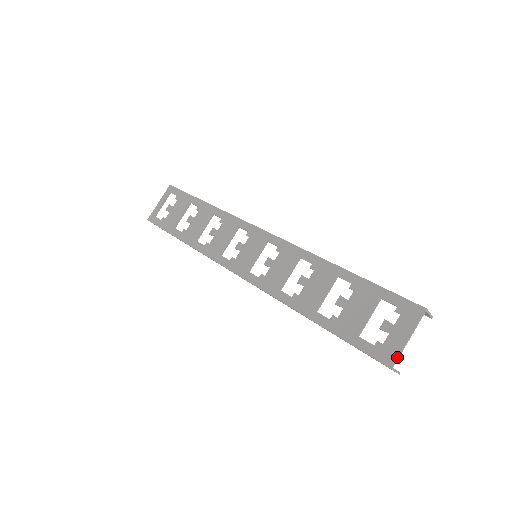
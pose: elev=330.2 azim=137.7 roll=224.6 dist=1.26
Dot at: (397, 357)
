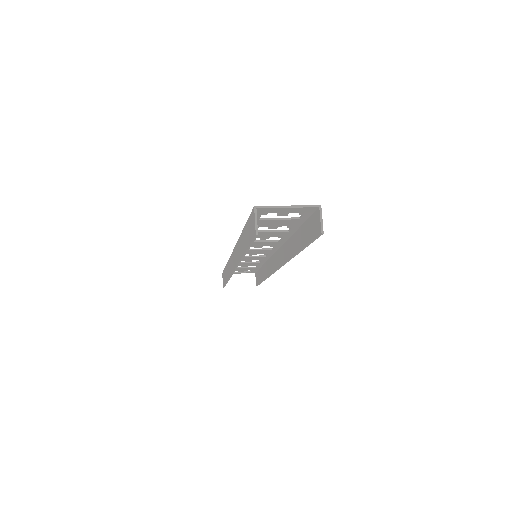
Dot at: (267, 206)
